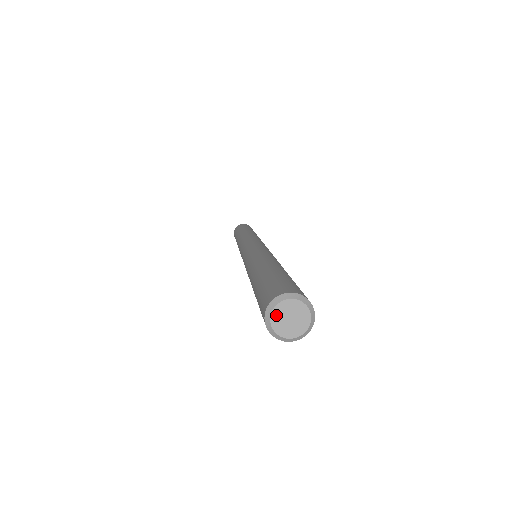
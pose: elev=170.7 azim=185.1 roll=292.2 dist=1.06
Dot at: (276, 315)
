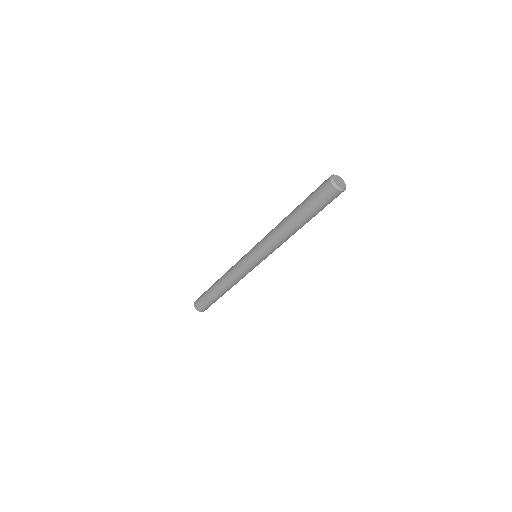
Dot at: (336, 177)
